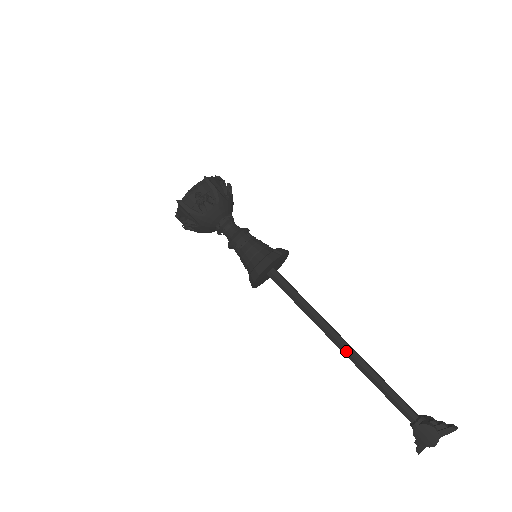
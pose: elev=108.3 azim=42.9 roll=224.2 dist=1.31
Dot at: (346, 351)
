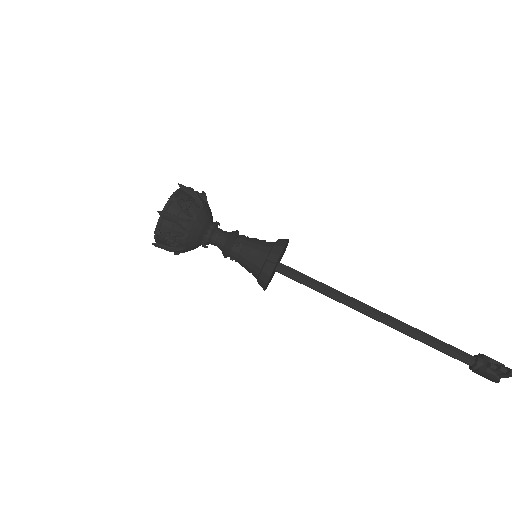
Dot at: occluded
